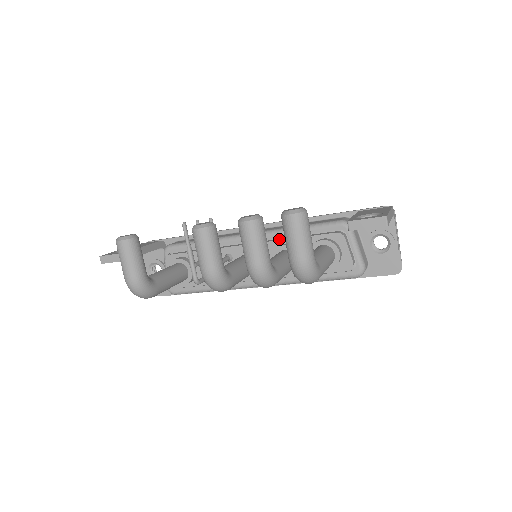
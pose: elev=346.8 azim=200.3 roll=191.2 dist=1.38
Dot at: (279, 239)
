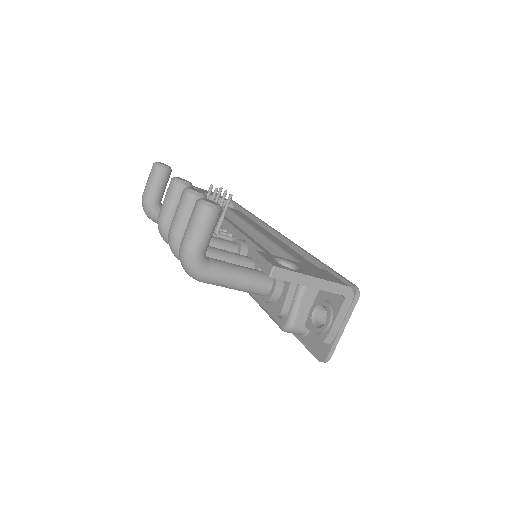
Dot at: (264, 249)
